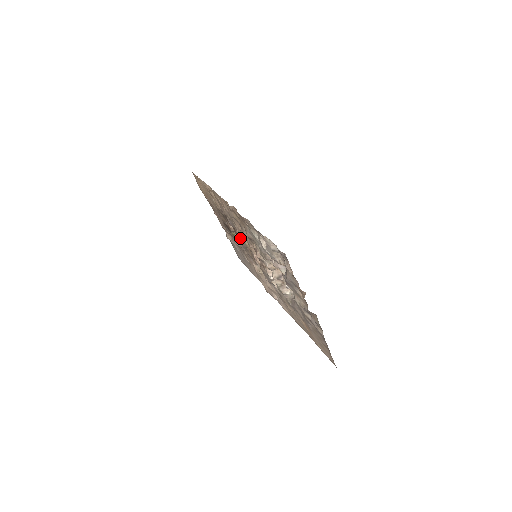
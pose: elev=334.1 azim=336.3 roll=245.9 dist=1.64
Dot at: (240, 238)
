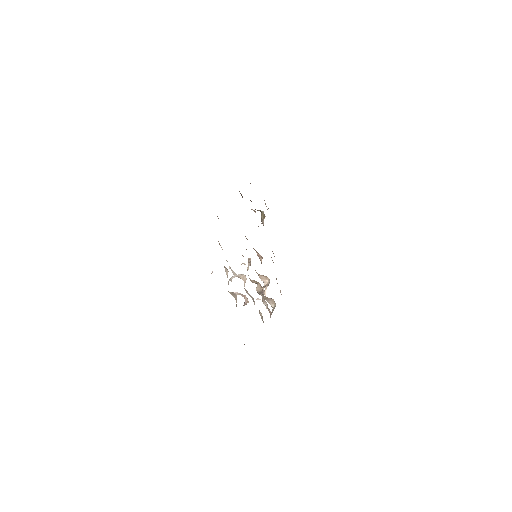
Dot at: occluded
